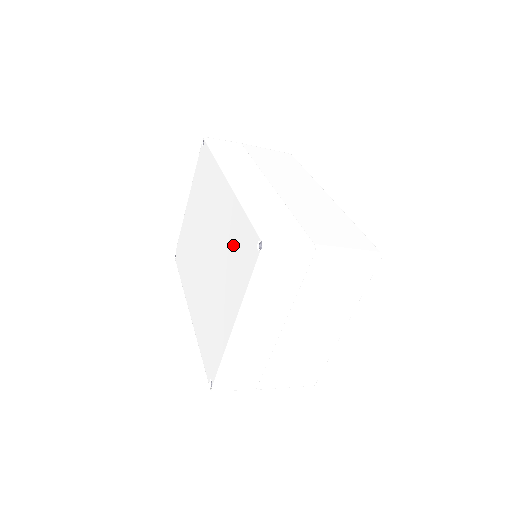
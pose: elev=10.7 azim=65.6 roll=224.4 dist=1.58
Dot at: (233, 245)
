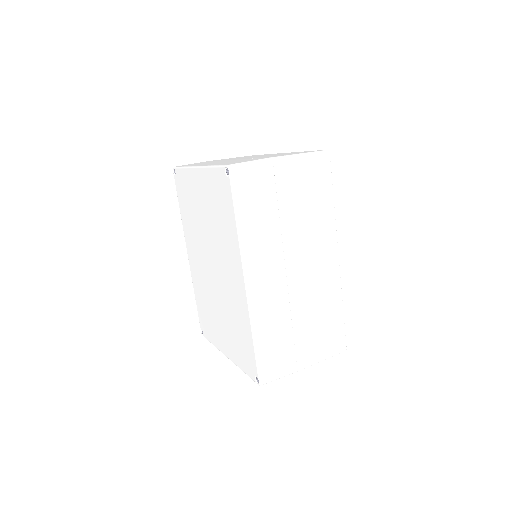
Dot at: (237, 330)
